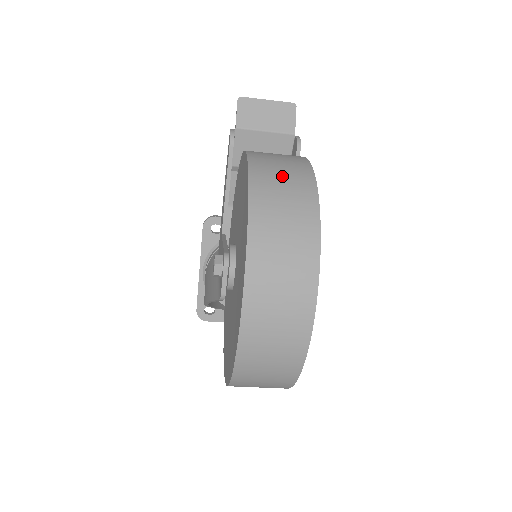
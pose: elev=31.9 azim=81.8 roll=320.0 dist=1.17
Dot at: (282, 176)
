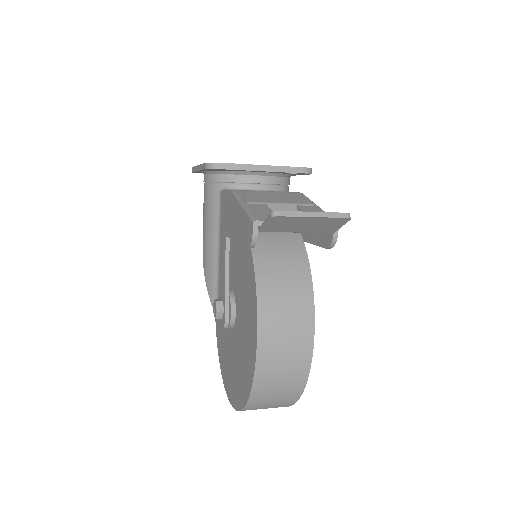
Dot at: (279, 386)
